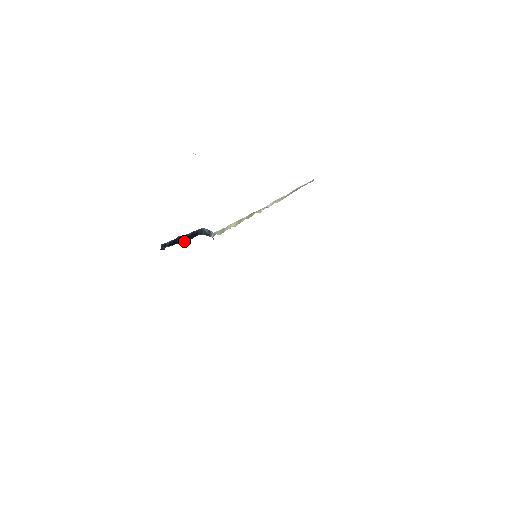
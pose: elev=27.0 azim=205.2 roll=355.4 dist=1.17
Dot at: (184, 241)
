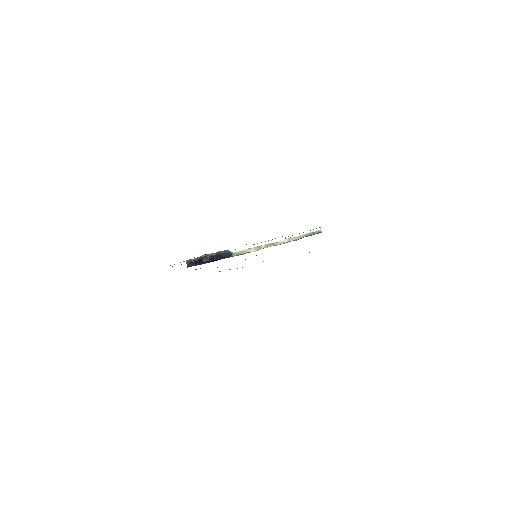
Dot at: (211, 261)
